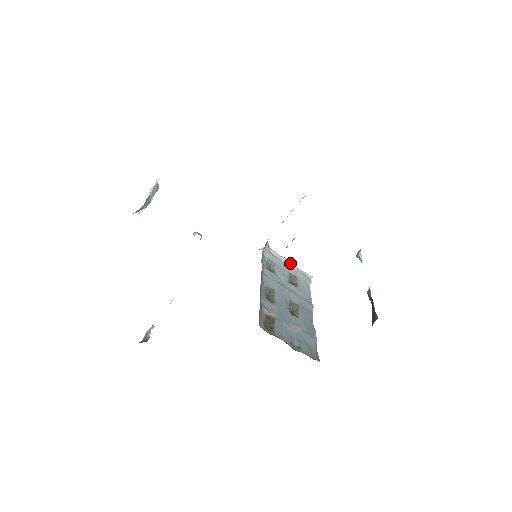
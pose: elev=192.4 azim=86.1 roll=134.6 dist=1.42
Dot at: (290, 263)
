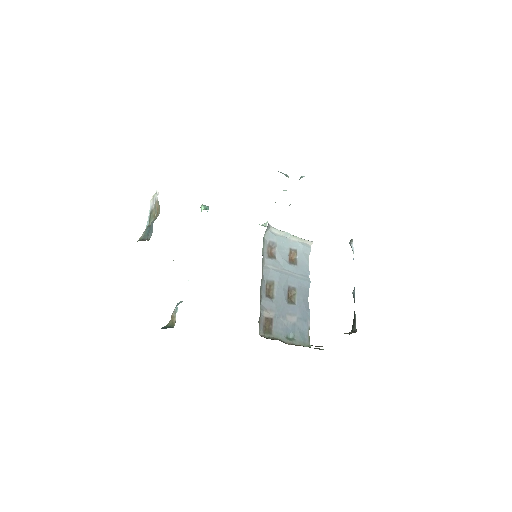
Dot at: (291, 235)
